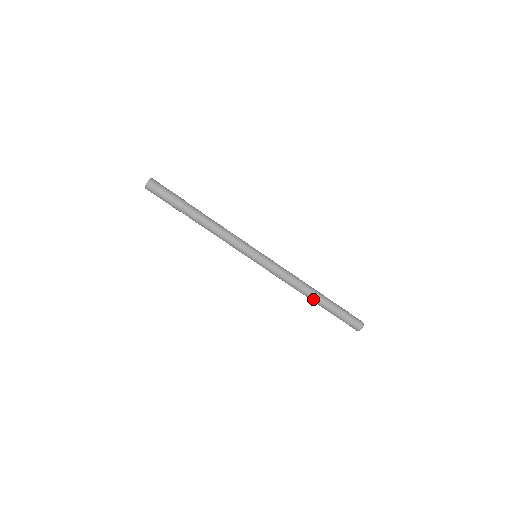
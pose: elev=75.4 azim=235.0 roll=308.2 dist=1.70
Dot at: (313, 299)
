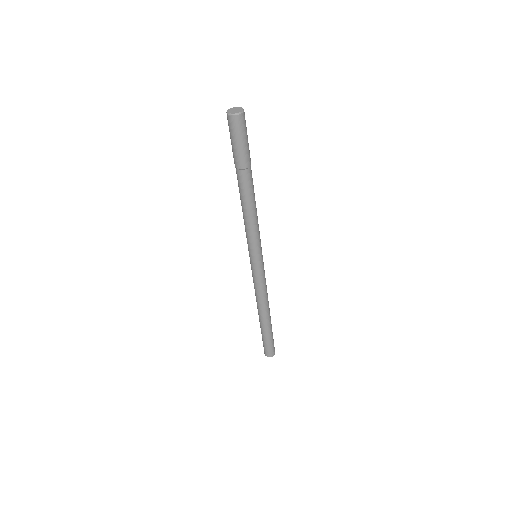
Dot at: (261, 318)
